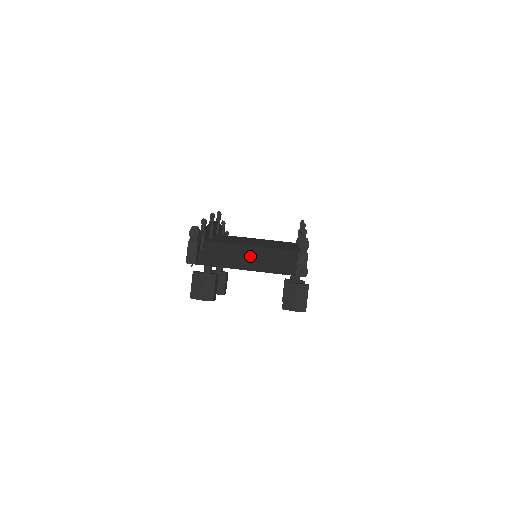
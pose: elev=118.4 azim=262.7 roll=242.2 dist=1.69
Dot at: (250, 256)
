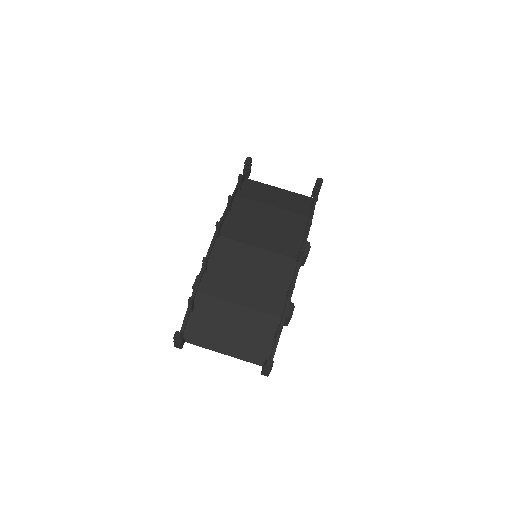
Dot at: (232, 327)
